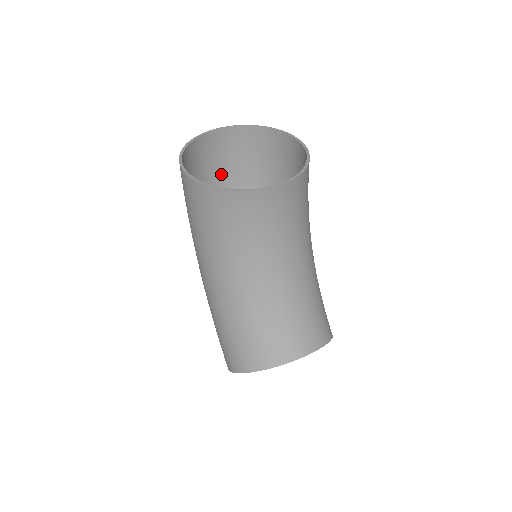
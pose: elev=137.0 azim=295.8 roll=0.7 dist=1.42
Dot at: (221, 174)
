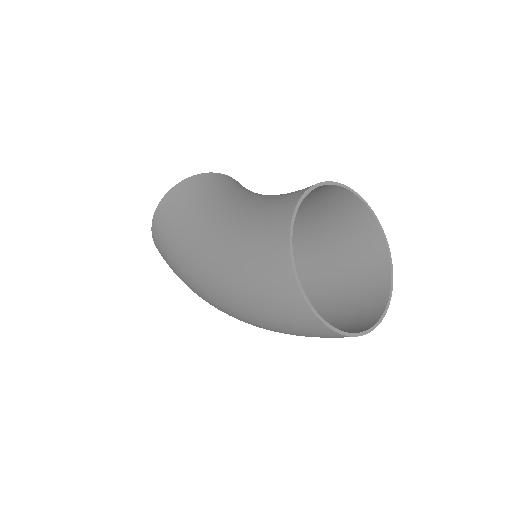
Dot at: occluded
